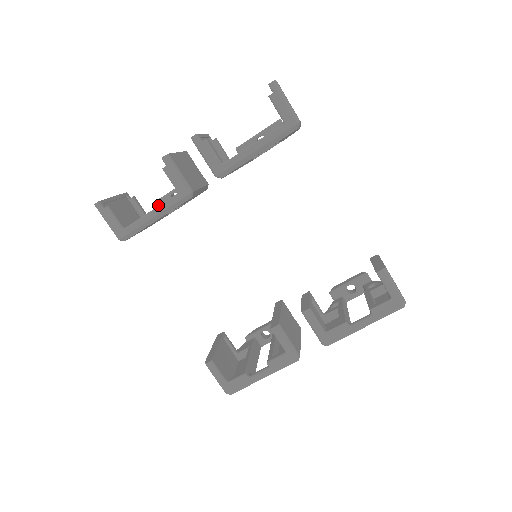
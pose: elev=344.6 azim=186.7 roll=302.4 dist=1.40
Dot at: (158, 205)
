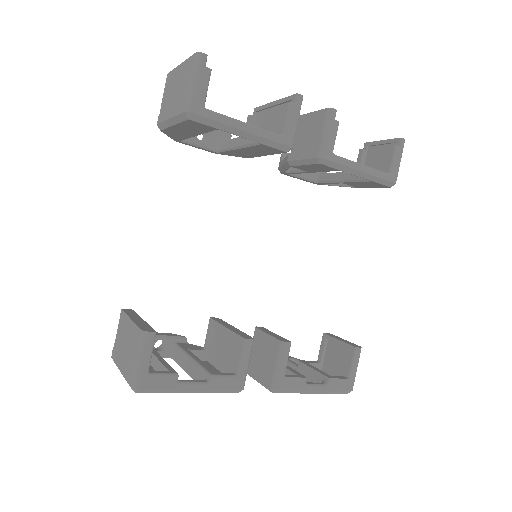
Dot at: occluded
